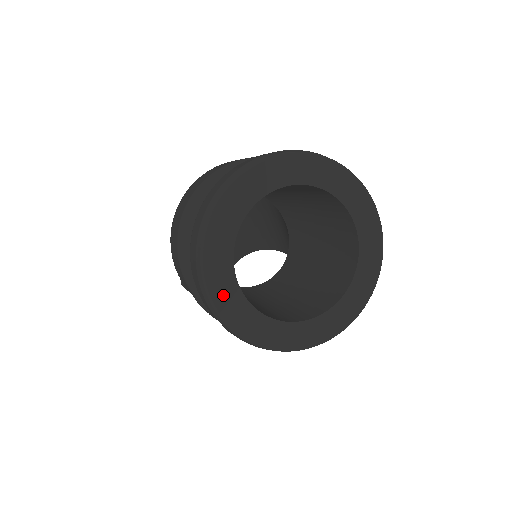
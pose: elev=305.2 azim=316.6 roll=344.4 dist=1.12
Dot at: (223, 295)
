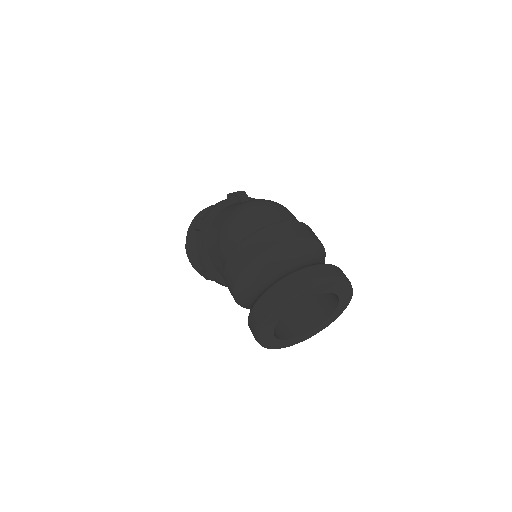
Dot at: (272, 320)
